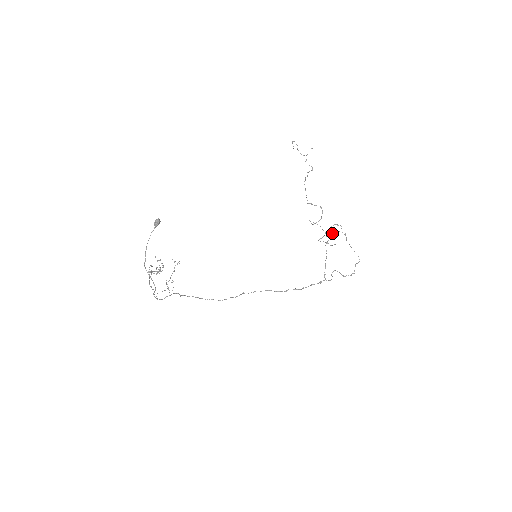
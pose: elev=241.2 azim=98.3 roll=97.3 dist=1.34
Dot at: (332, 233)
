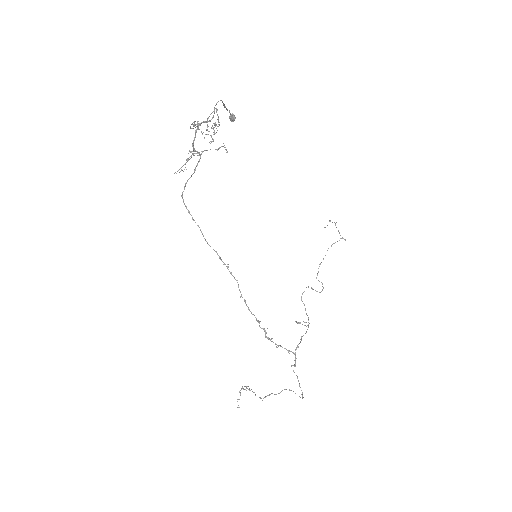
Dot at: occluded
